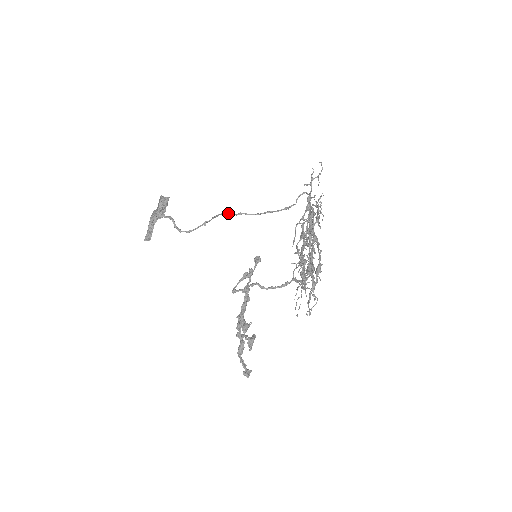
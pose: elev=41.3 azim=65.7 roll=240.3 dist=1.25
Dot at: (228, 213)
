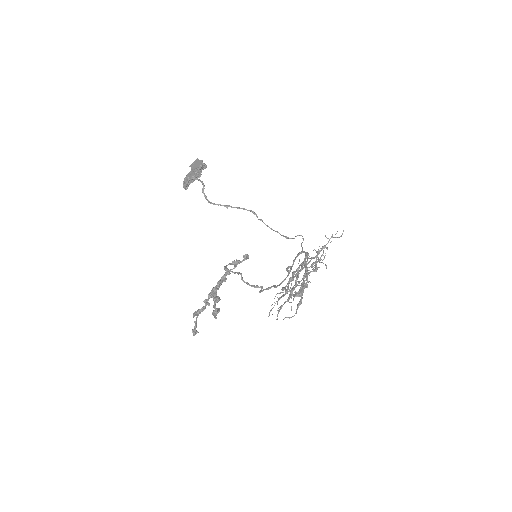
Dot at: (254, 214)
